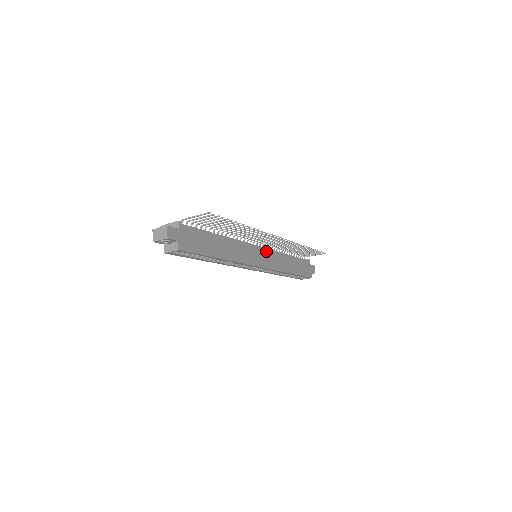
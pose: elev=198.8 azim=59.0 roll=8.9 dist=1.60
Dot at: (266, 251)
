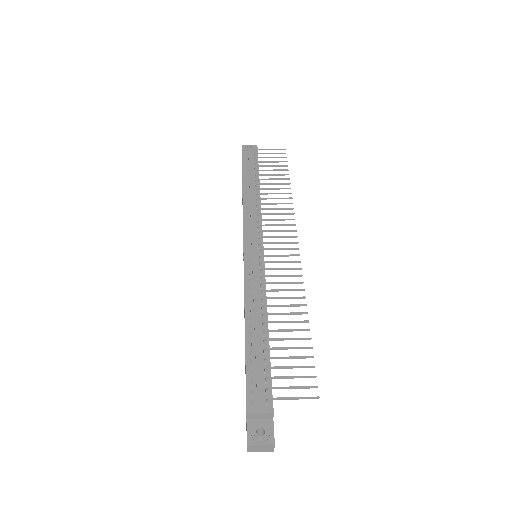
Dot at: (262, 238)
